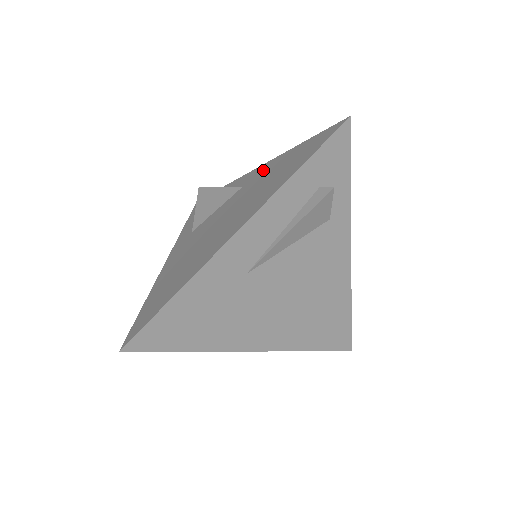
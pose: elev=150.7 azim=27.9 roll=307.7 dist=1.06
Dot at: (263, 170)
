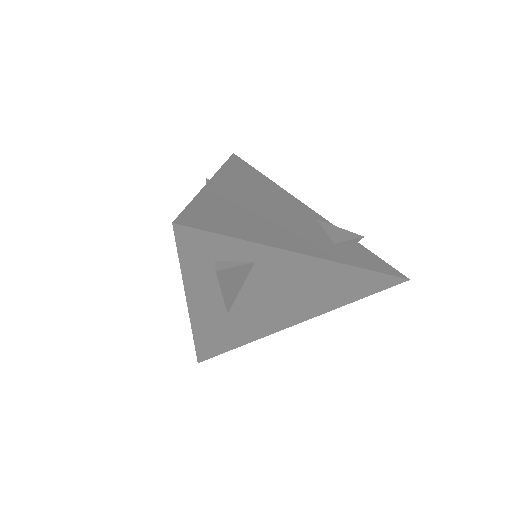
Dot at: occluded
